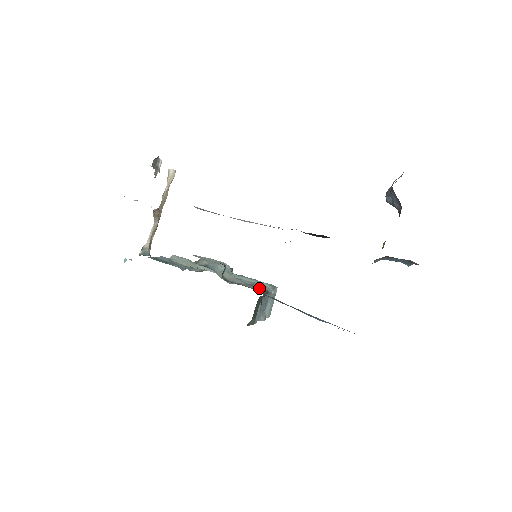
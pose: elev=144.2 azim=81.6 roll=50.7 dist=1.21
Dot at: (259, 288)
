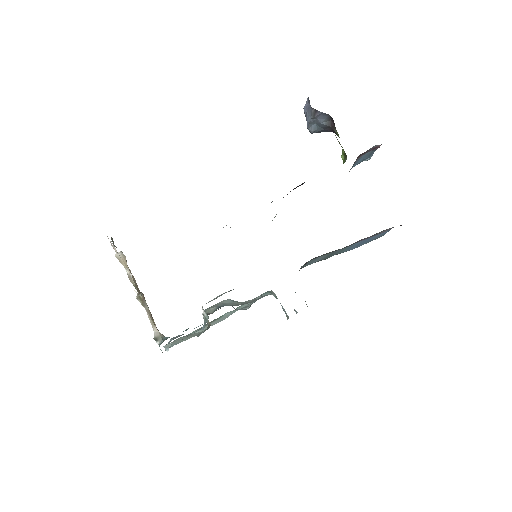
Dot at: occluded
